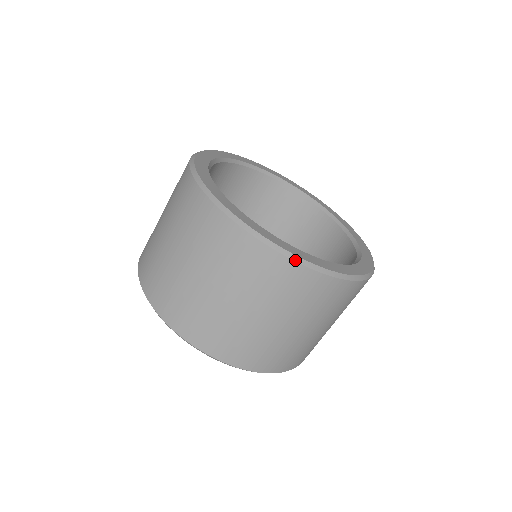
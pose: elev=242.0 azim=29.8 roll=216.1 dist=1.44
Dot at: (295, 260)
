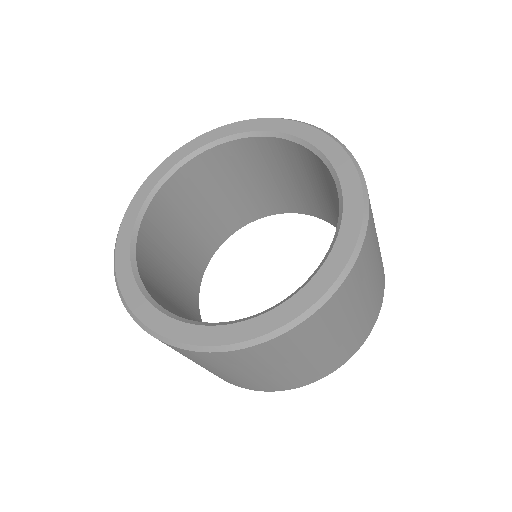
Dot at: (240, 348)
